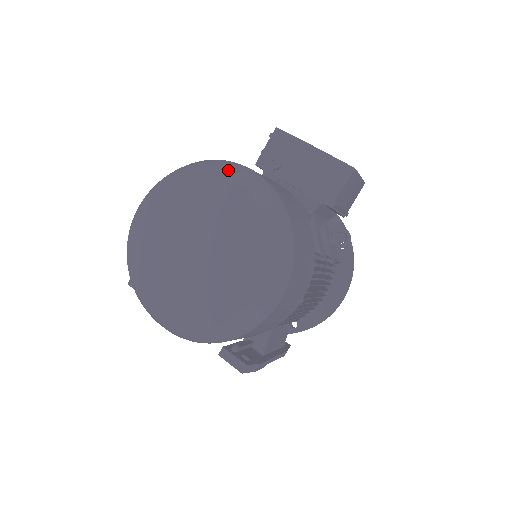
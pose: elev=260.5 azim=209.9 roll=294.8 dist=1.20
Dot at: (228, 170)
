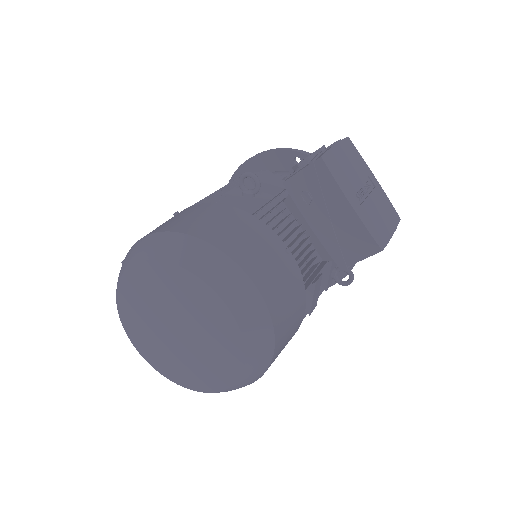
Dot at: (227, 290)
